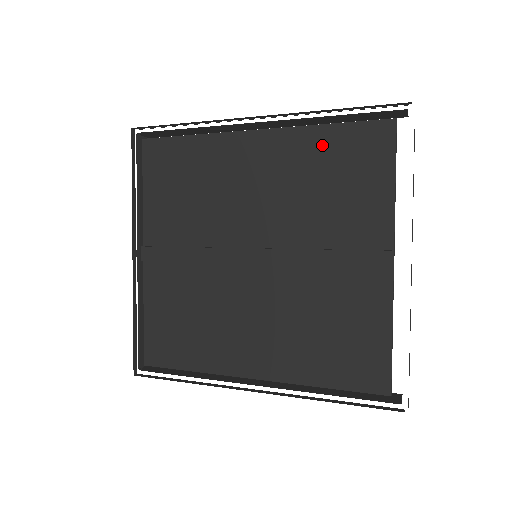
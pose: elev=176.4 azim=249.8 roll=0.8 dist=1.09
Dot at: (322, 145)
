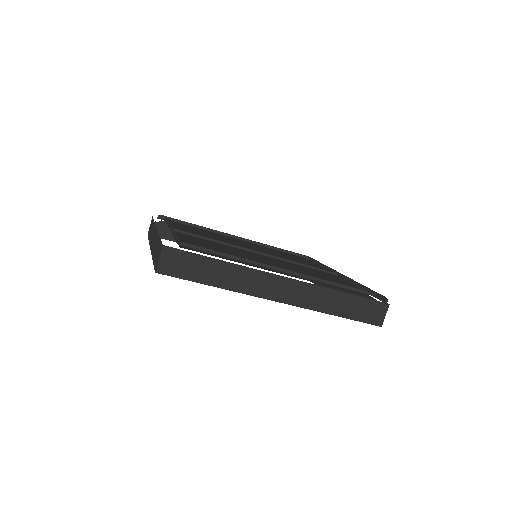
Dot at: (276, 251)
